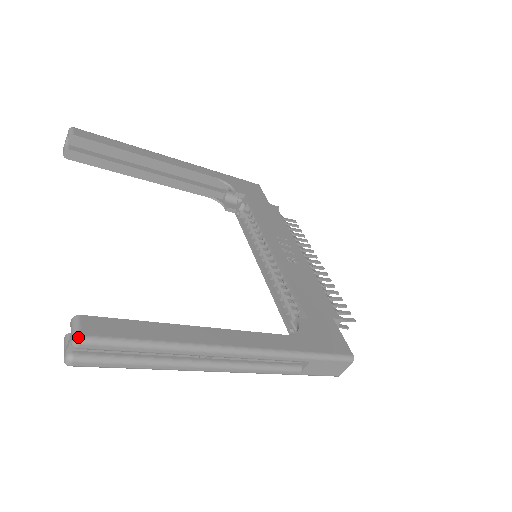
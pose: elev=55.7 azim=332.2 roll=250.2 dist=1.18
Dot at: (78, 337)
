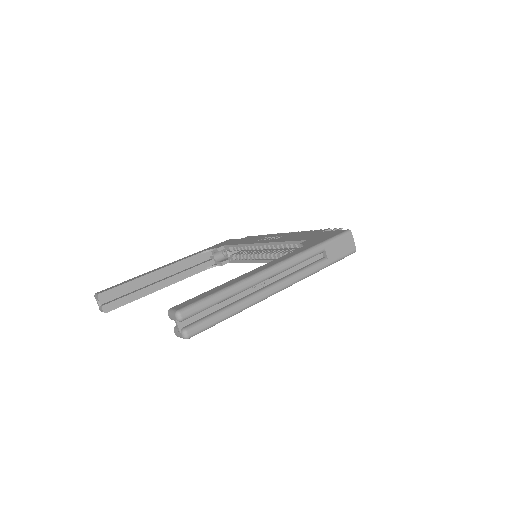
Dot at: (177, 312)
